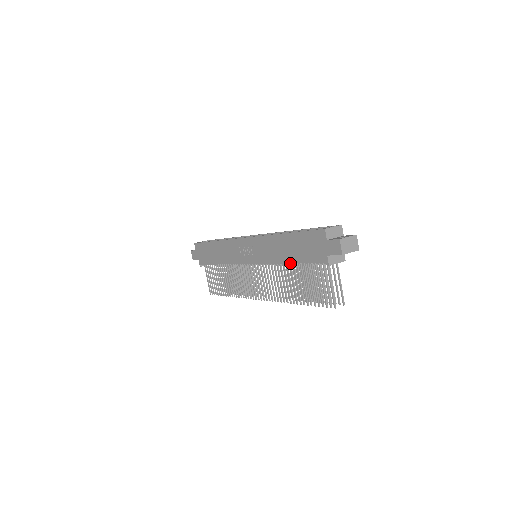
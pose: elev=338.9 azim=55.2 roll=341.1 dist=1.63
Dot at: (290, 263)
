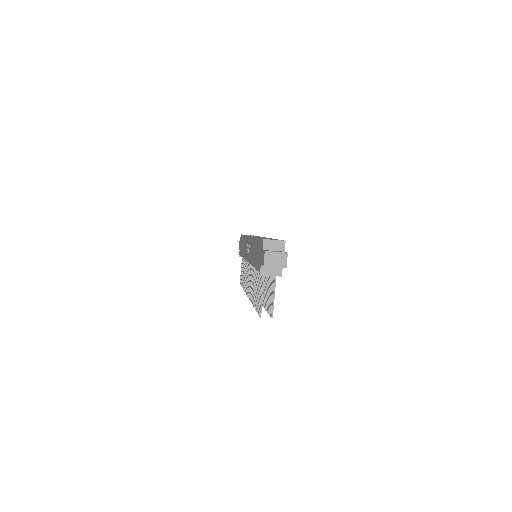
Dot at: (253, 266)
